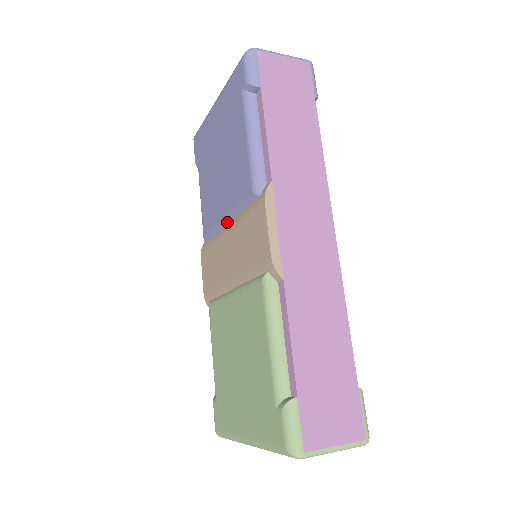
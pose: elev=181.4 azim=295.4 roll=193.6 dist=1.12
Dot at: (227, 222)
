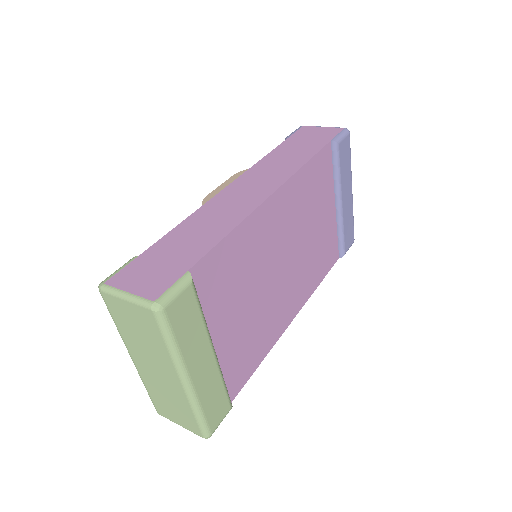
Dot at: occluded
